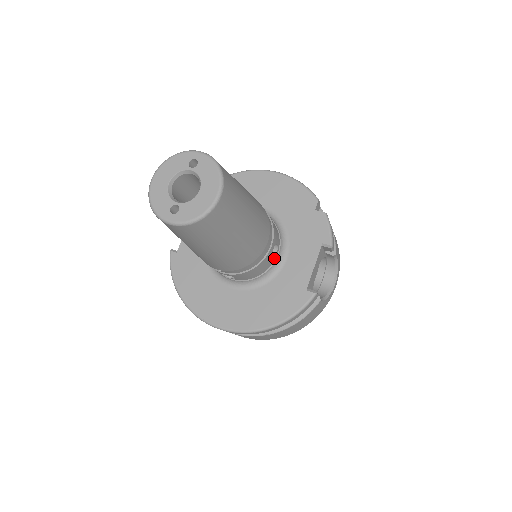
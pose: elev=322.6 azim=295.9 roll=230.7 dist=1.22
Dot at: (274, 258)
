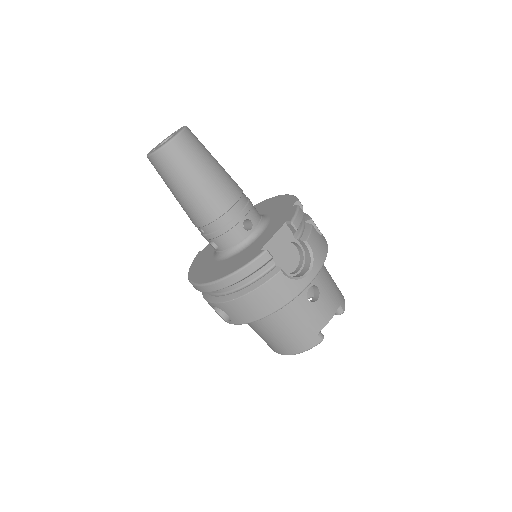
Dot at: (248, 232)
